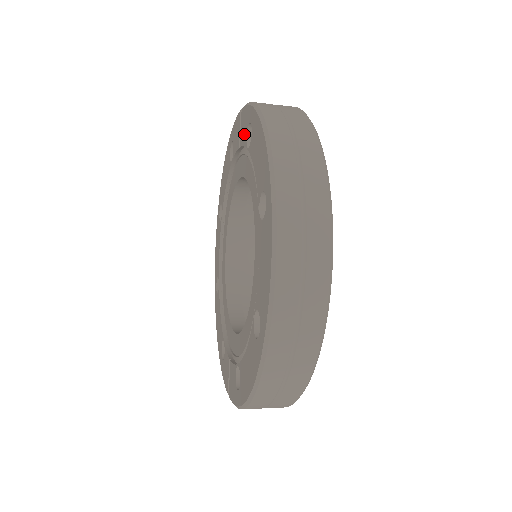
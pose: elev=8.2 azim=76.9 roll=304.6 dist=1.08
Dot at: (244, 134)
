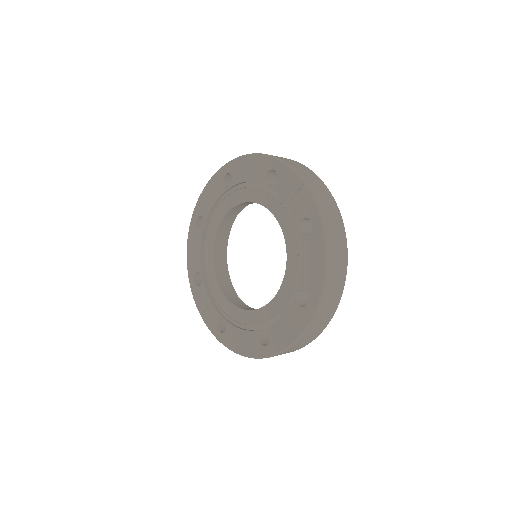
Dot at: (299, 212)
